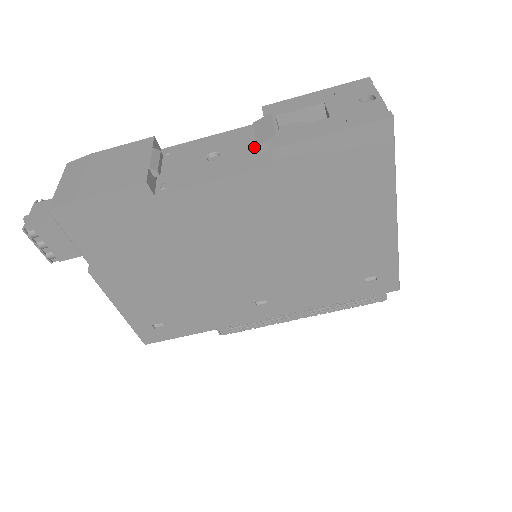
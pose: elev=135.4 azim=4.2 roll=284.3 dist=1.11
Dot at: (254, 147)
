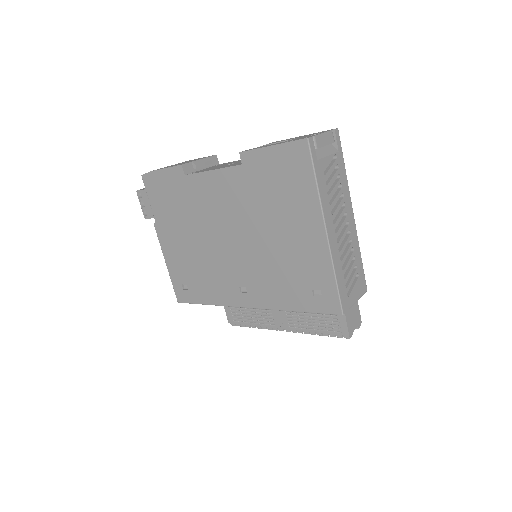
Dot at: occluded
